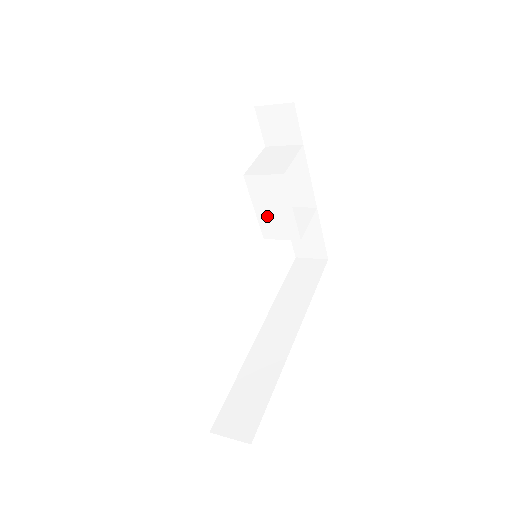
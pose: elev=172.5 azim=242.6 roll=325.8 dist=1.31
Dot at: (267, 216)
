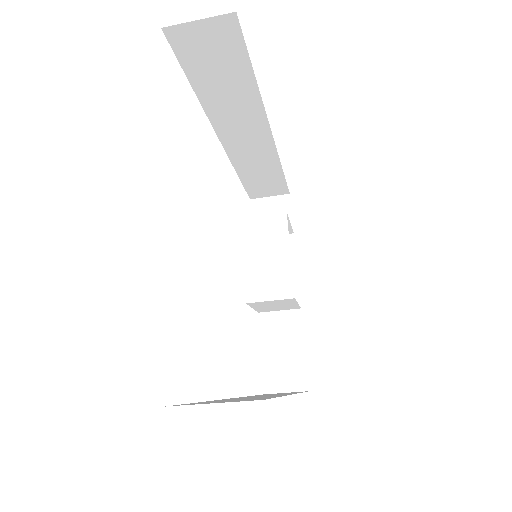
Dot at: (257, 268)
